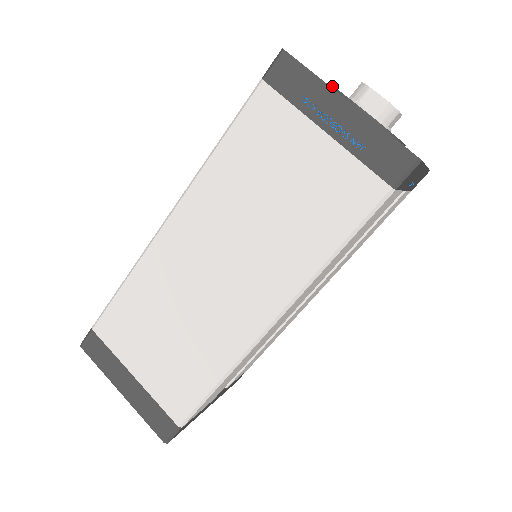
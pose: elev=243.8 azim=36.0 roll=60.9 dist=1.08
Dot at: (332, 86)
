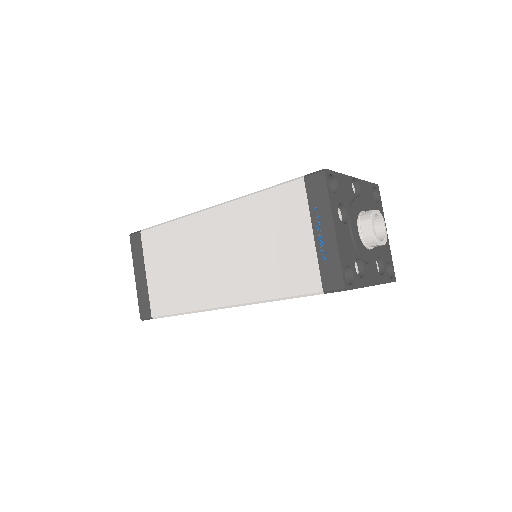
Dot at: (353, 200)
